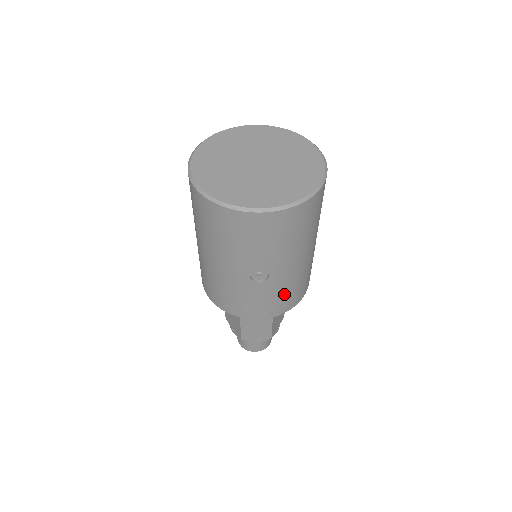
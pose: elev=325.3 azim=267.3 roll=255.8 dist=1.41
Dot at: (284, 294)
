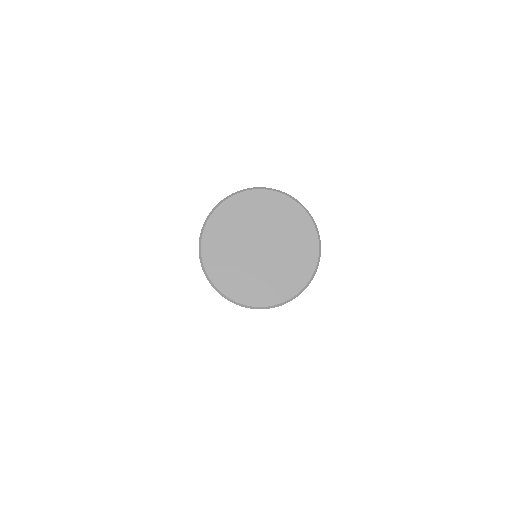
Dot at: occluded
